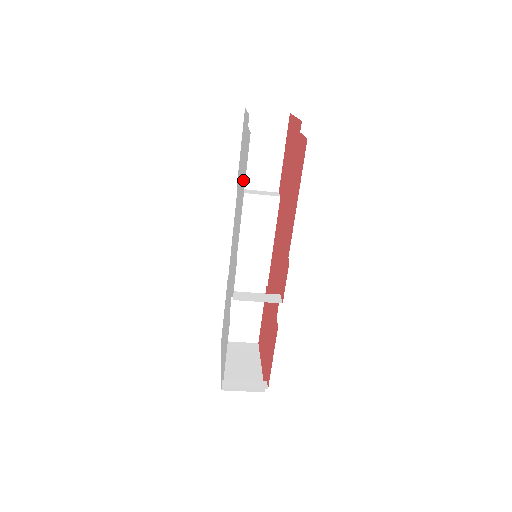
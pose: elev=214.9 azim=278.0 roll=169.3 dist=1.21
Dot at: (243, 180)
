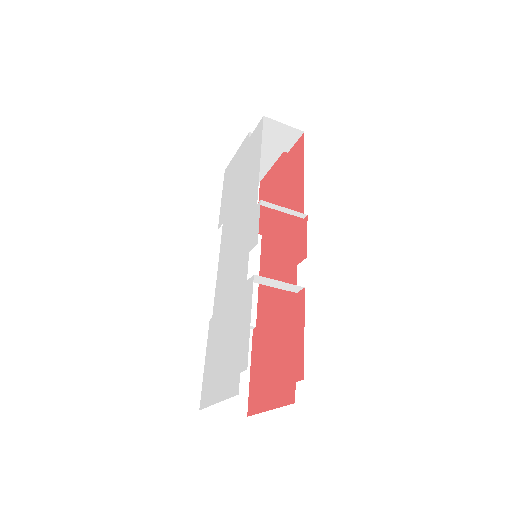
Dot at: (252, 162)
